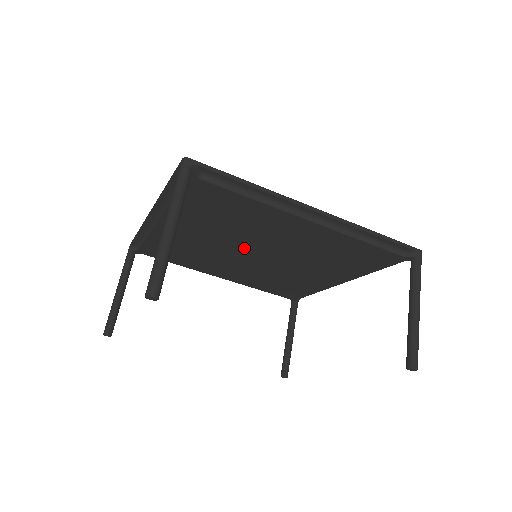
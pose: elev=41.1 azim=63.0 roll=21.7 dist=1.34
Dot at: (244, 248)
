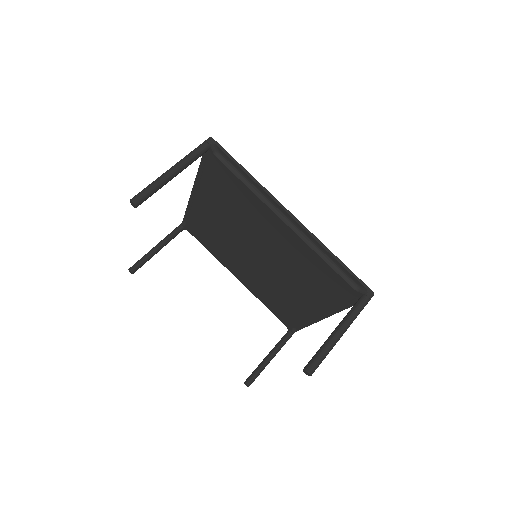
Dot at: (248, 244)
